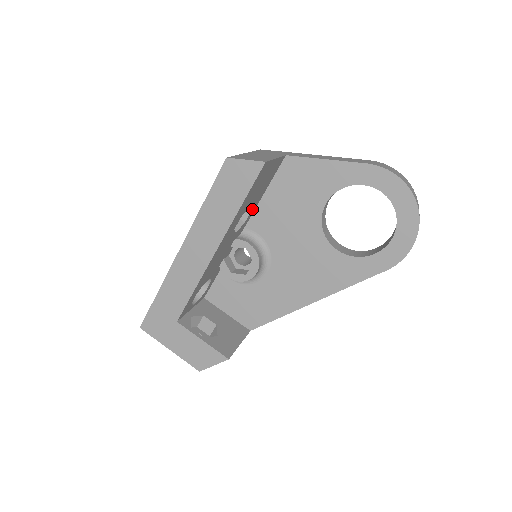
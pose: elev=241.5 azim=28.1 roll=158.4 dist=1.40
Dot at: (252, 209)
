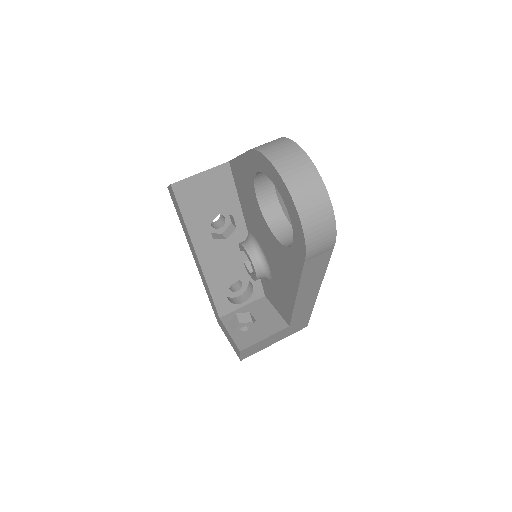
Dot at: (233, 215)
